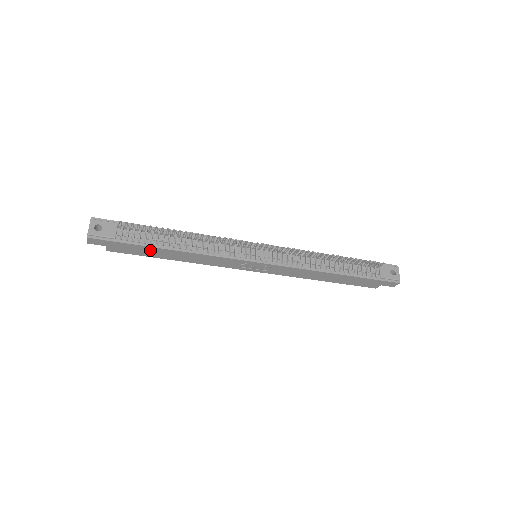
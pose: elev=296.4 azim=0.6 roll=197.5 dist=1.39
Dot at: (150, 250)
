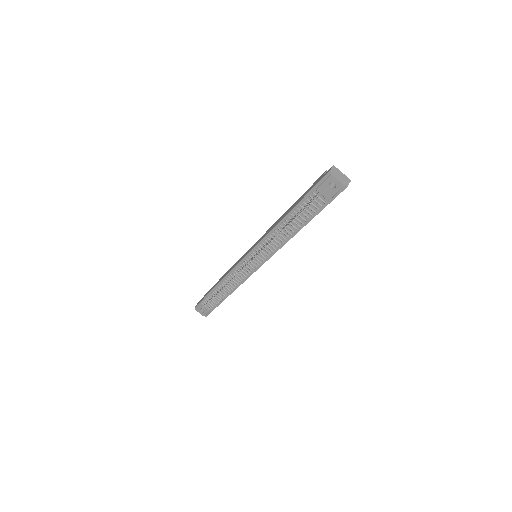
Dot at: occluded
